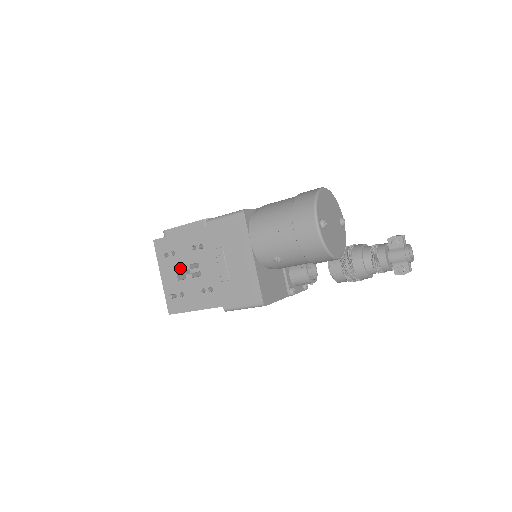
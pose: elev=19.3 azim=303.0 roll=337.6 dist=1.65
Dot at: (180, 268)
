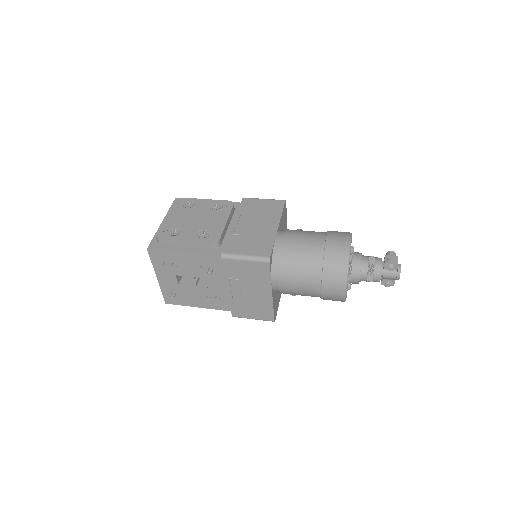
Dot at: occluded
